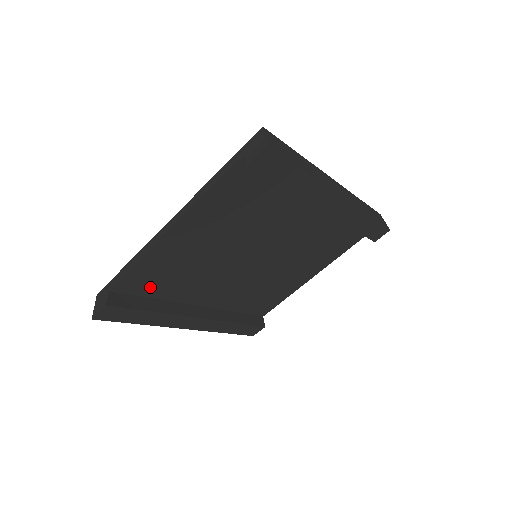
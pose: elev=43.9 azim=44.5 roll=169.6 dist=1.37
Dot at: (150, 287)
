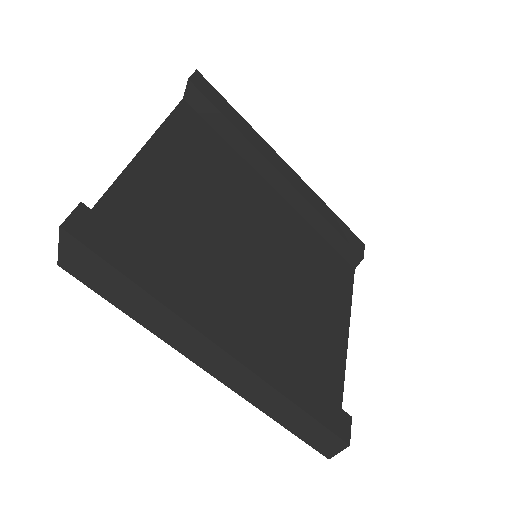
Dot at: occluded
